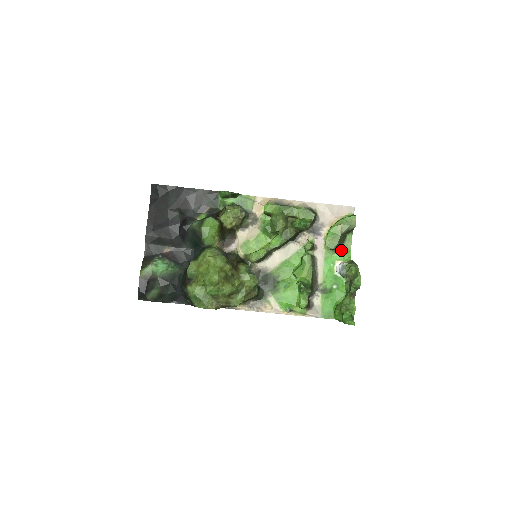
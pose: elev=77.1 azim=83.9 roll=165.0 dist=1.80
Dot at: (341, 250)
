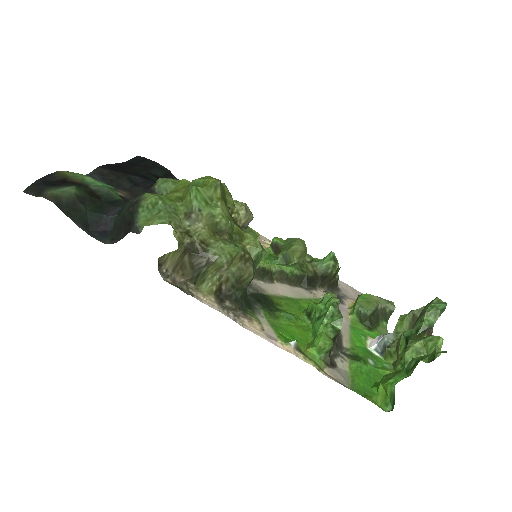
Dot at: (374, 330)
